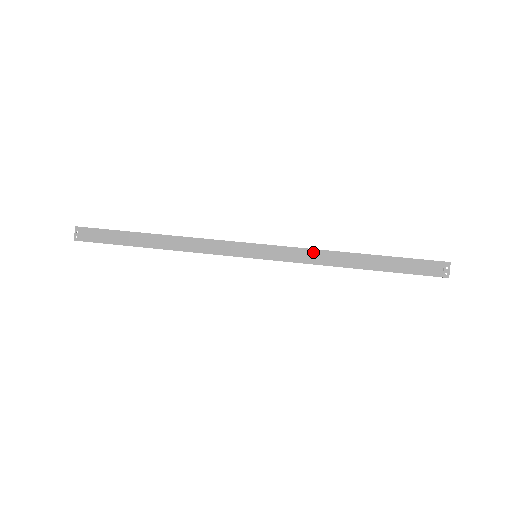
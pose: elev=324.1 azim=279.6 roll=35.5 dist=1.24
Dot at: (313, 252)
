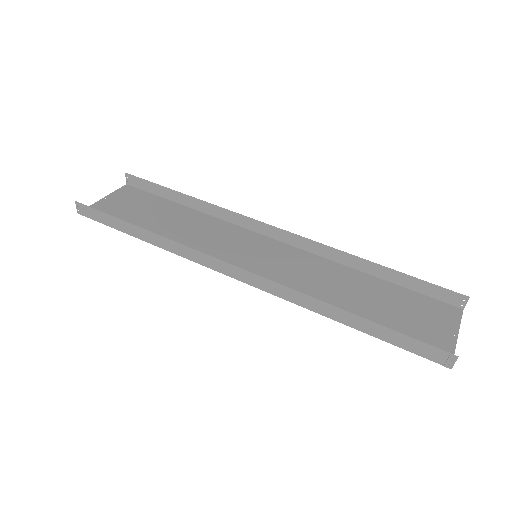
Dot at: (300, 295)
